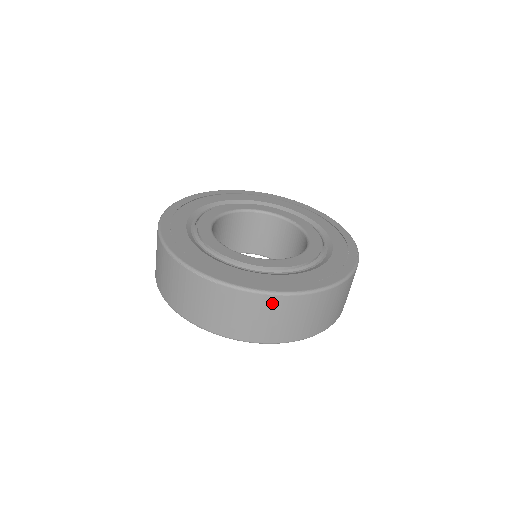
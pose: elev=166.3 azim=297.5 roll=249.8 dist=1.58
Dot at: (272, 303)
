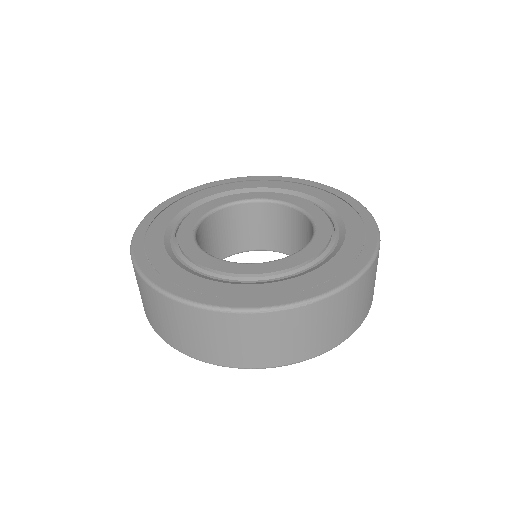
Dot at: (362, 284)
